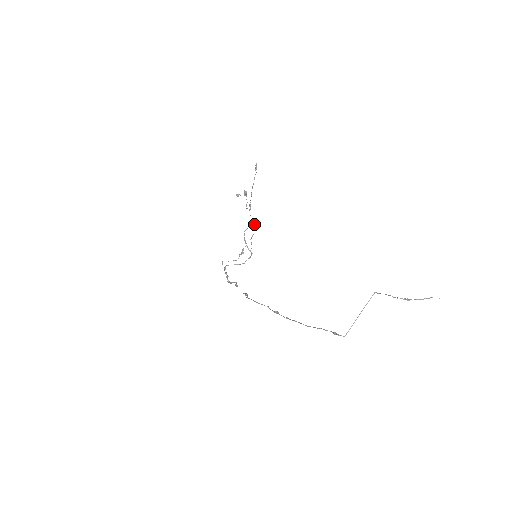
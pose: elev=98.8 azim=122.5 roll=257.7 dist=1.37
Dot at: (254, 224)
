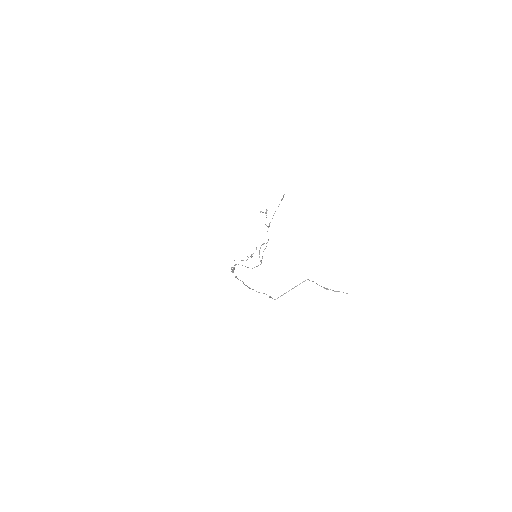
Dot at: (268, 240)
